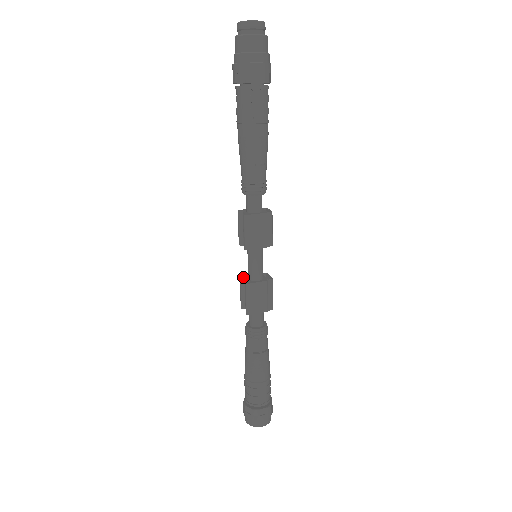
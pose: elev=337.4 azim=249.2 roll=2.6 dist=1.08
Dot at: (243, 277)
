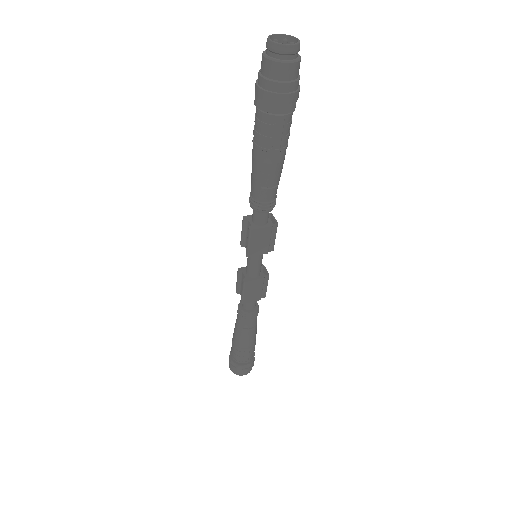
Dot at: (241, 270)
